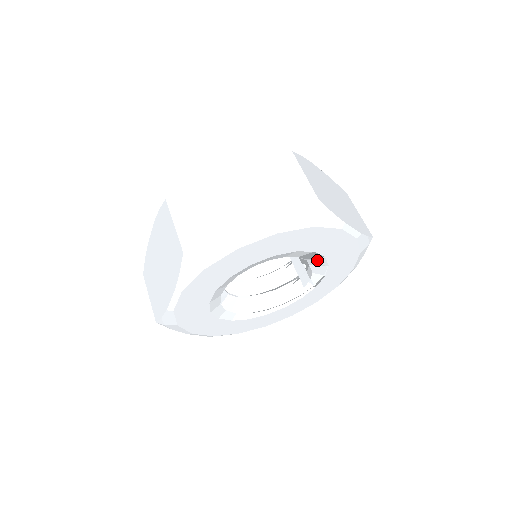
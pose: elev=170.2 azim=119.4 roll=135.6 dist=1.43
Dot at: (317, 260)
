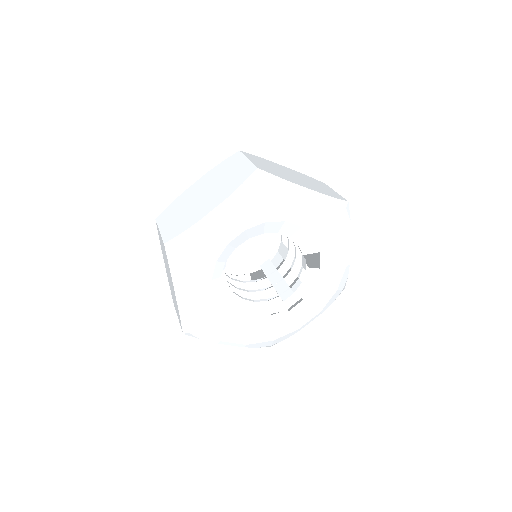
Dot at: (311, 271)
